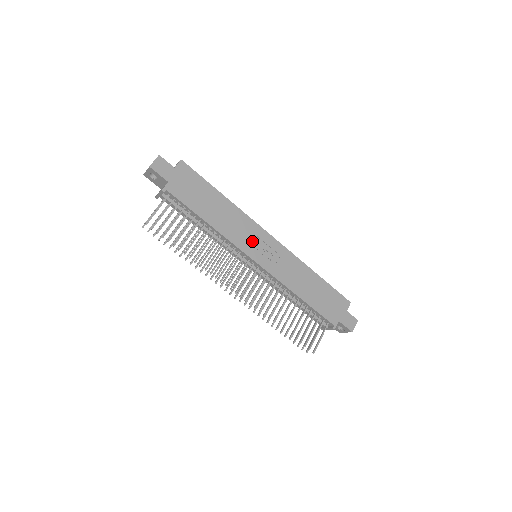
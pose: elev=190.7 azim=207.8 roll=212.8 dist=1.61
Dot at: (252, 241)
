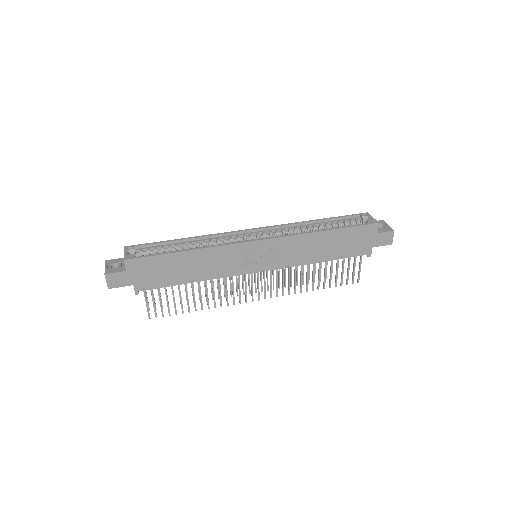
Dot at: (242, 260)
